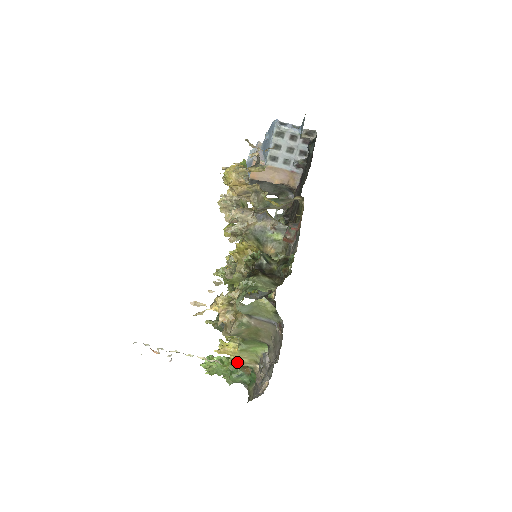
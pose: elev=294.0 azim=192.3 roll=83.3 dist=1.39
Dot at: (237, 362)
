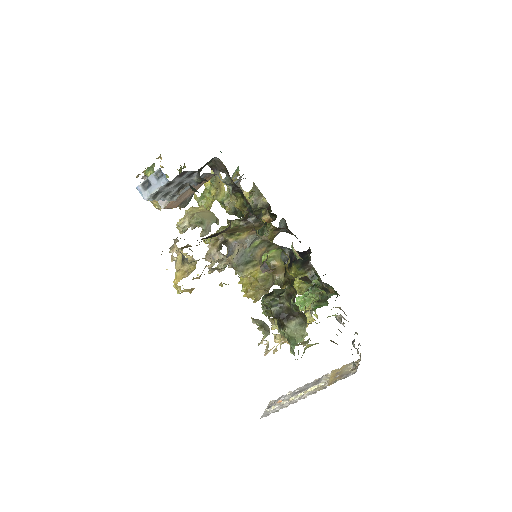
Dot at: occluded
